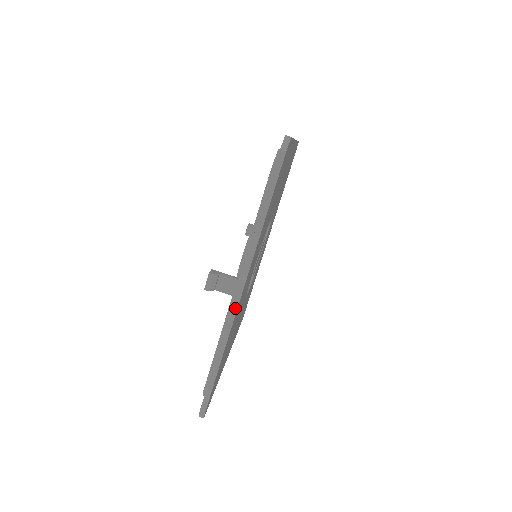
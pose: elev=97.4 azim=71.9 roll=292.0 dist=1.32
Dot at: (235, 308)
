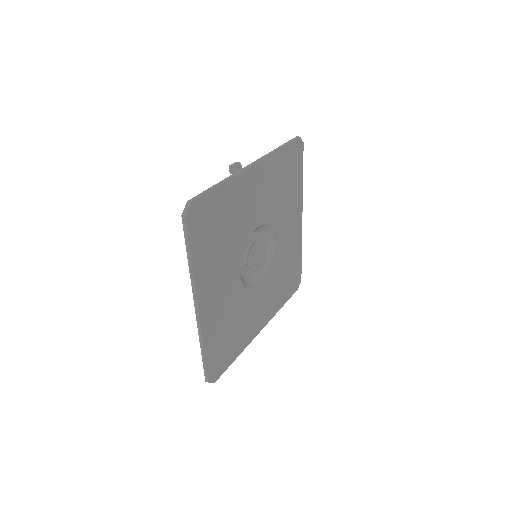
Dot at: (247, 167)
